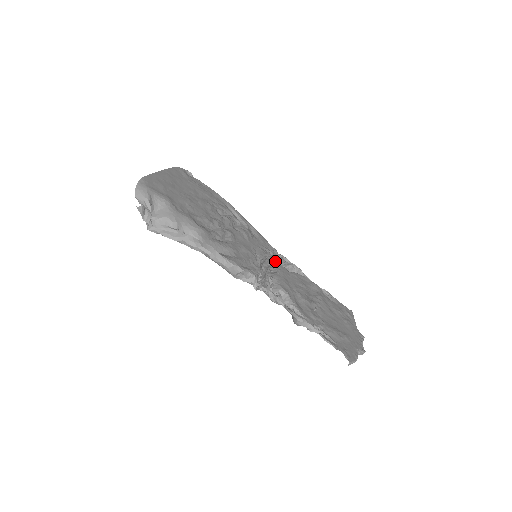
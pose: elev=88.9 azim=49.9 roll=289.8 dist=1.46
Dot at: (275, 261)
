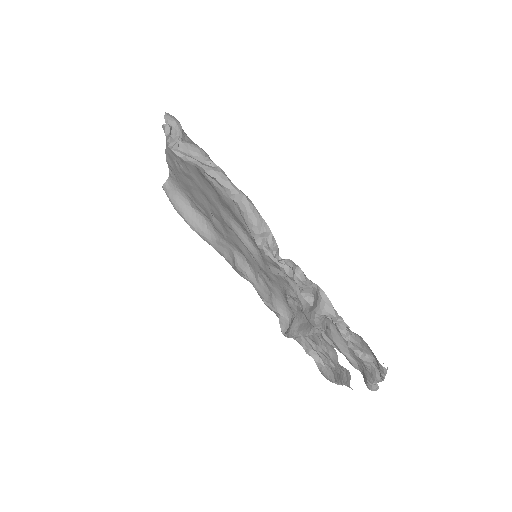
Dot at: (267, 278)
